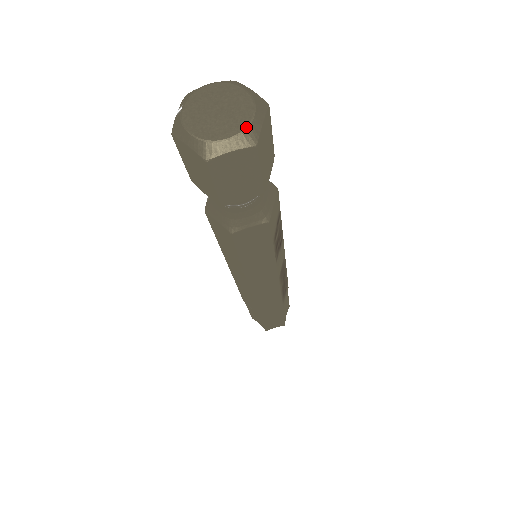
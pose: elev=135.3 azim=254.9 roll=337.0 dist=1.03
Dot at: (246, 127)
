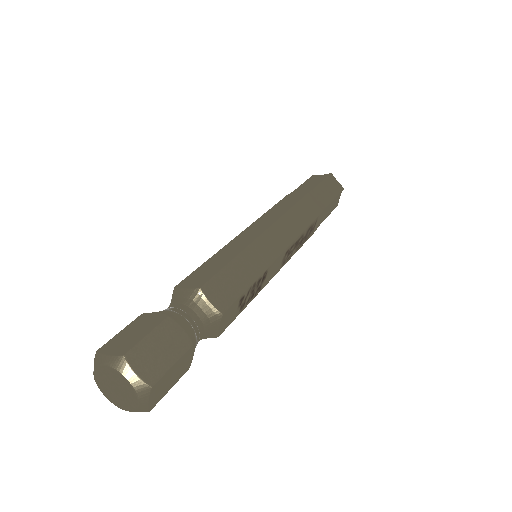
Dot at: (135, 409)
